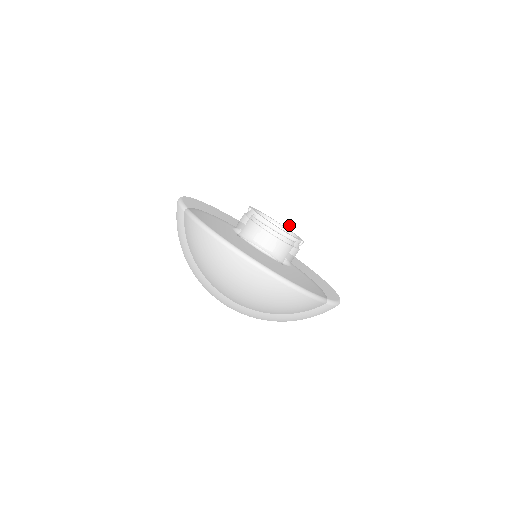
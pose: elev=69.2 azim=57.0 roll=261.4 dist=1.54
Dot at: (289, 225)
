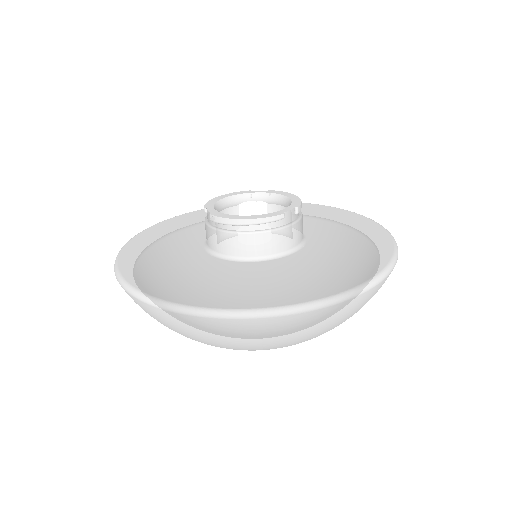
Dot at: (263, 201)
